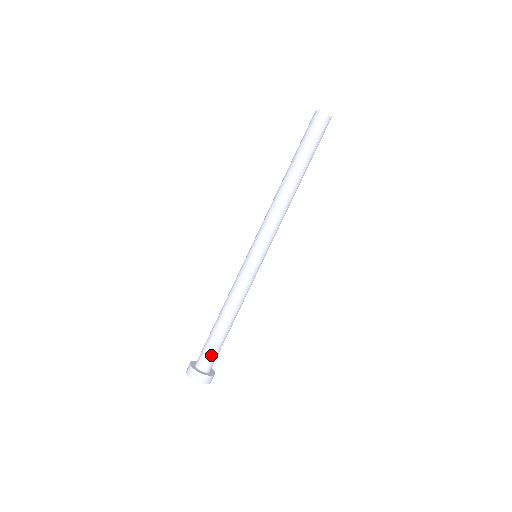
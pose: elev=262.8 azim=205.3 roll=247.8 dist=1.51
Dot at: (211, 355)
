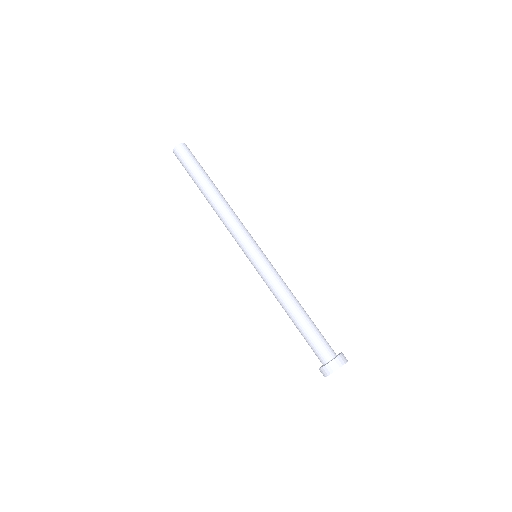
Dot at: (325, 339)
